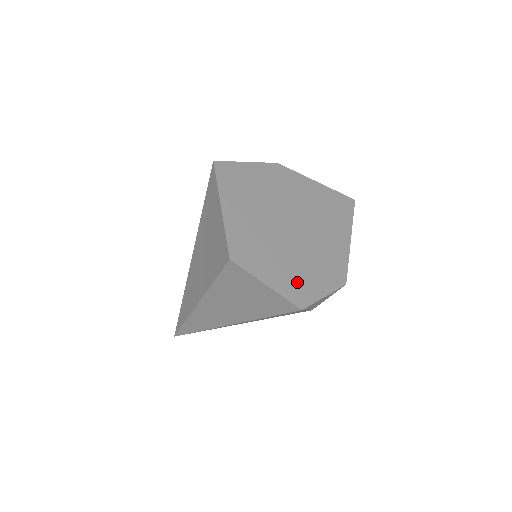
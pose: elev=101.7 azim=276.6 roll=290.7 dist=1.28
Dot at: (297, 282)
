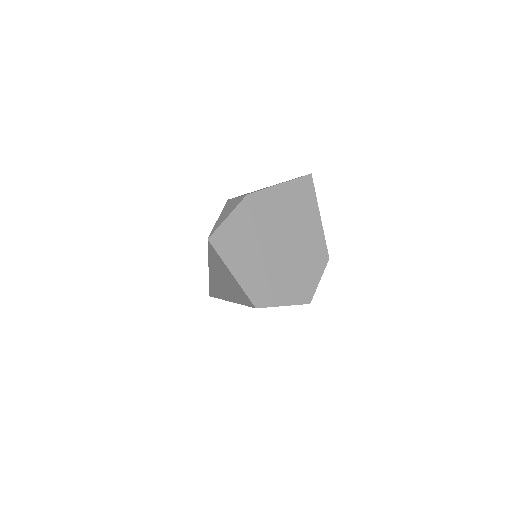
Dot at: (300, 286)
